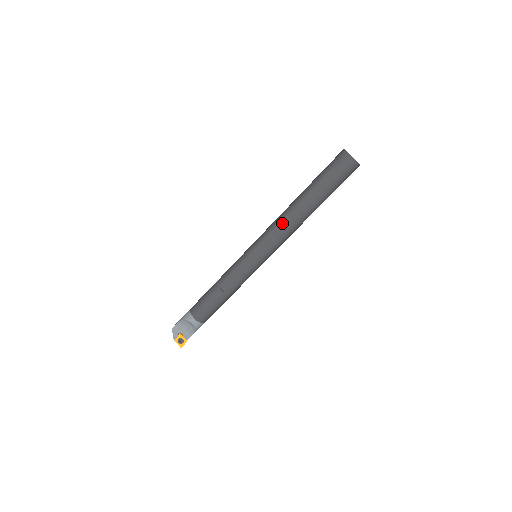
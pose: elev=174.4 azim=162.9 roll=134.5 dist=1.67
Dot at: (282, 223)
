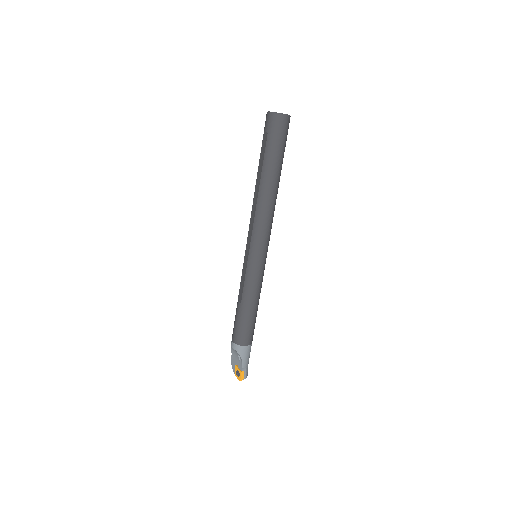
Dot at: (252, 210)
